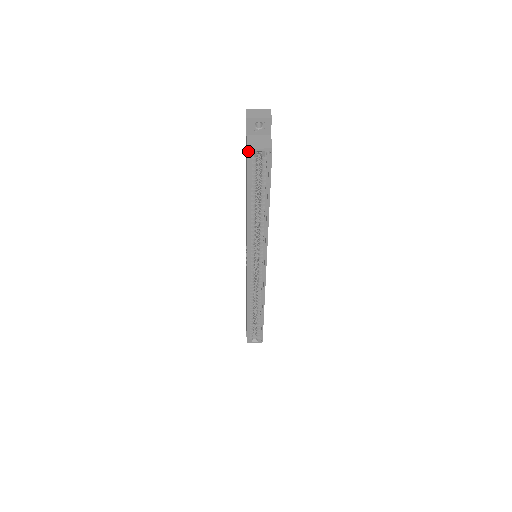
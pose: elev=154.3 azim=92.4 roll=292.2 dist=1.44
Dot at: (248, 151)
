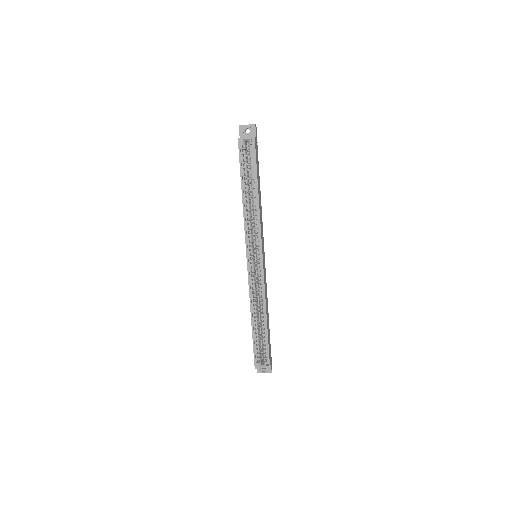
Dot at: (238, 140)
